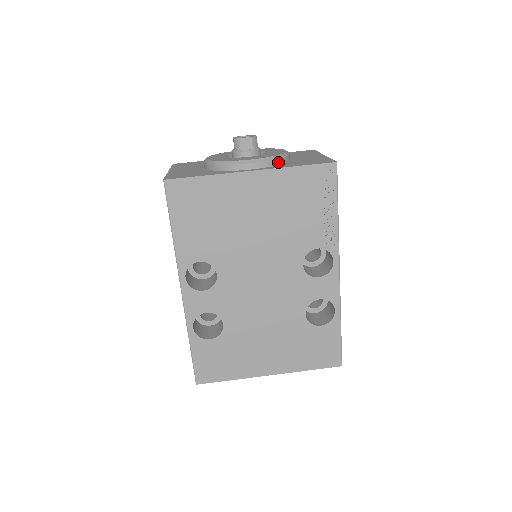
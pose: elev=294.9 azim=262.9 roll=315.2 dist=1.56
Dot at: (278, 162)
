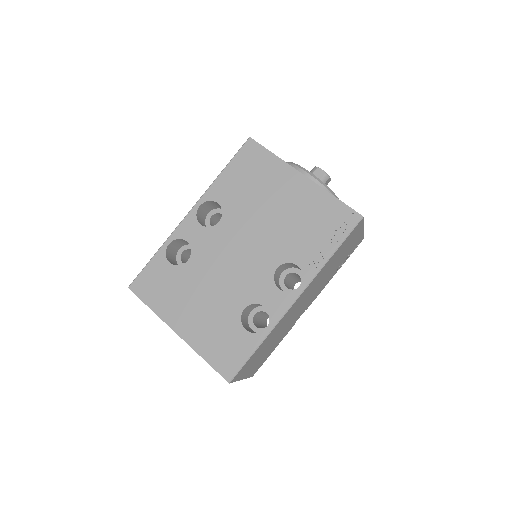
Dot at: occluded
